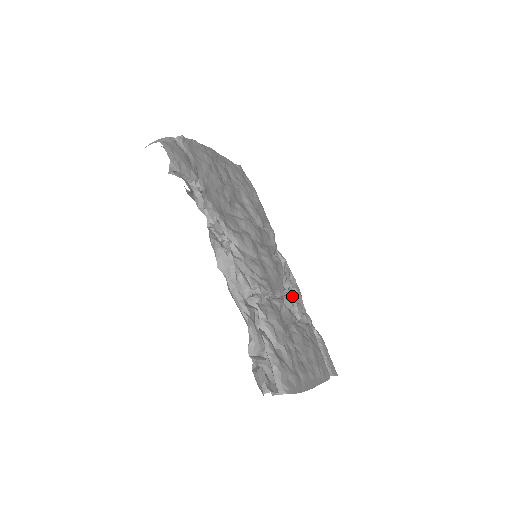
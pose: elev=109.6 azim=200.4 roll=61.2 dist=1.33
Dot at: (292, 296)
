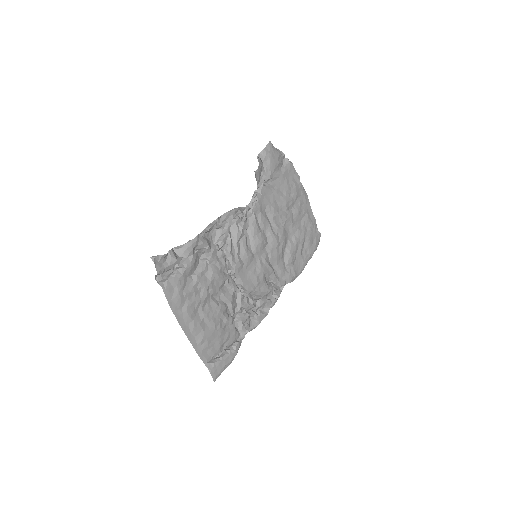
Dot at: (249, 305)
